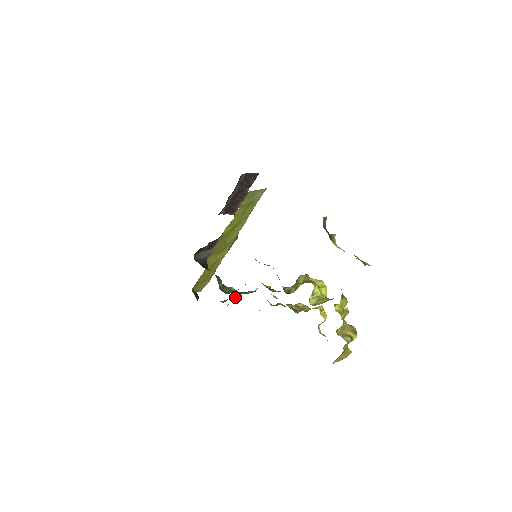
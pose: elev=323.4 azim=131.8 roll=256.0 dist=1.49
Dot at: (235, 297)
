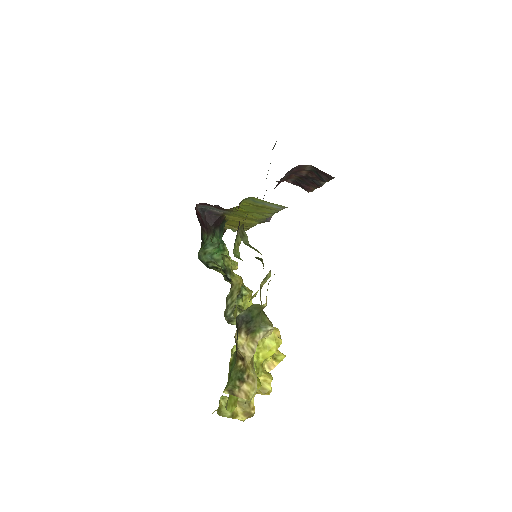
Dot at: (237, 267)
